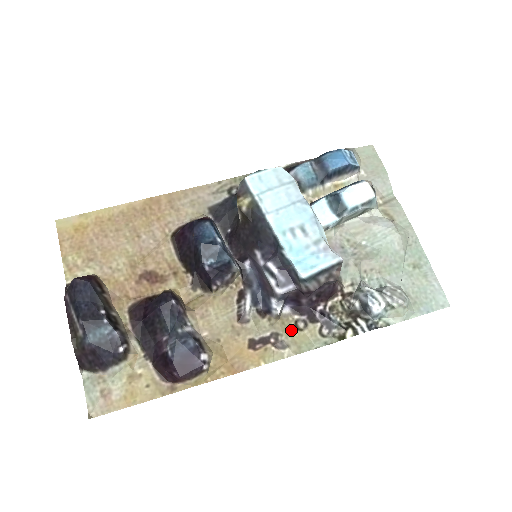
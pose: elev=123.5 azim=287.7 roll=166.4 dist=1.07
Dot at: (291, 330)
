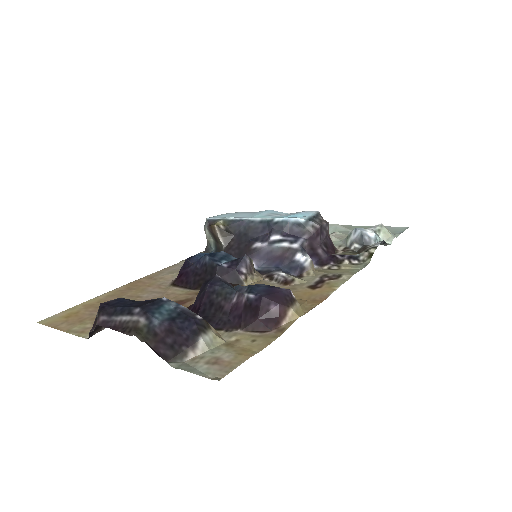
Dot at: (331, 271)
